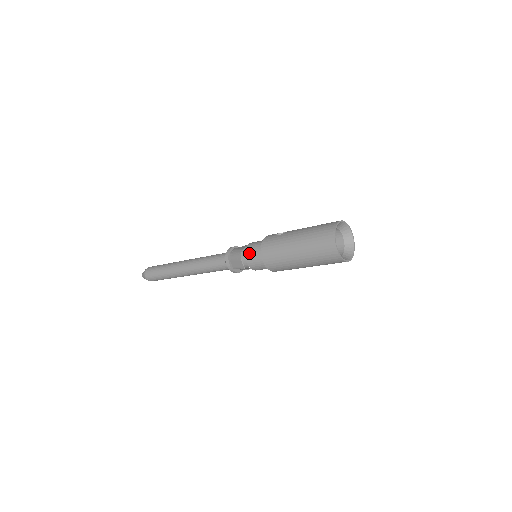
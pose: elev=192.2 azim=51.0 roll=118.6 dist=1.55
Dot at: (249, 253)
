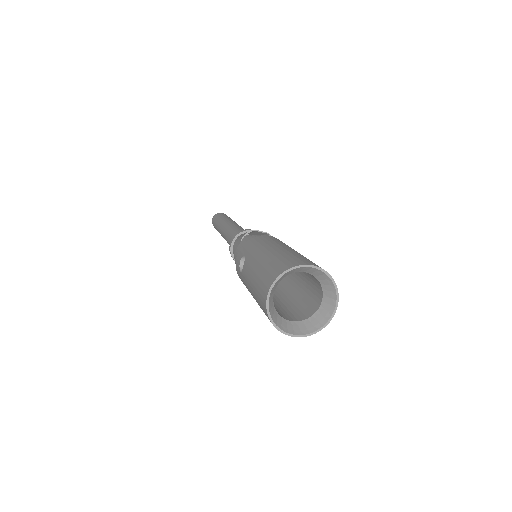
Dot at: occluded
